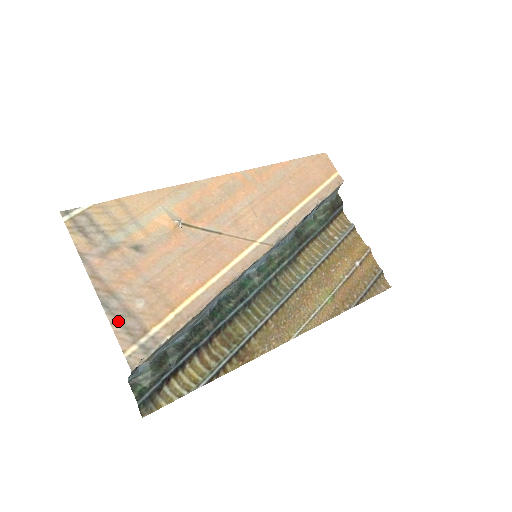
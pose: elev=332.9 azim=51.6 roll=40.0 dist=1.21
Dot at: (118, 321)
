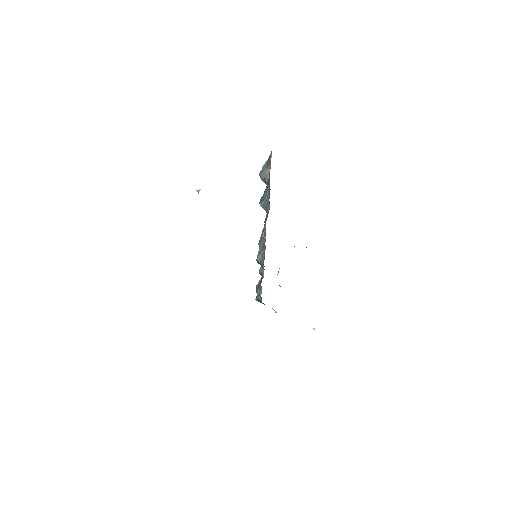
Dot at: occluded
